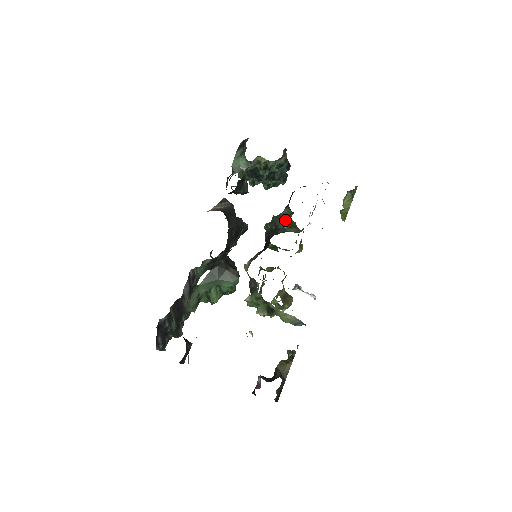
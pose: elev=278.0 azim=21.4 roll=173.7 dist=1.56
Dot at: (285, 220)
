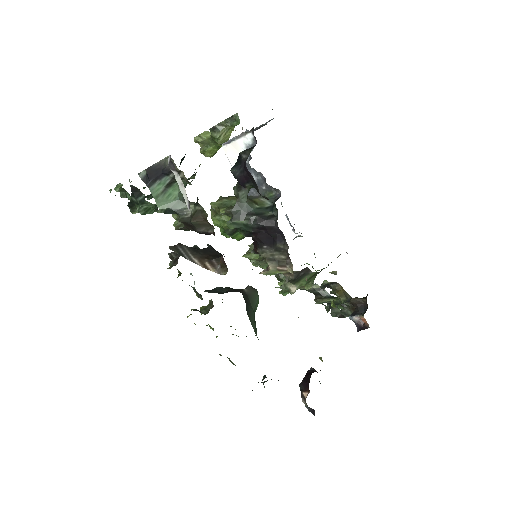
Dot at: (248, 201)
